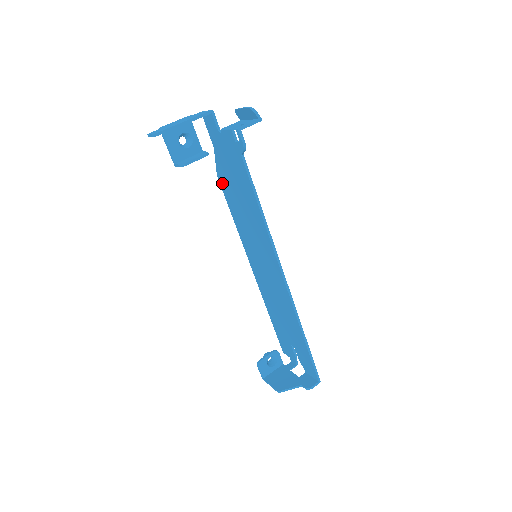
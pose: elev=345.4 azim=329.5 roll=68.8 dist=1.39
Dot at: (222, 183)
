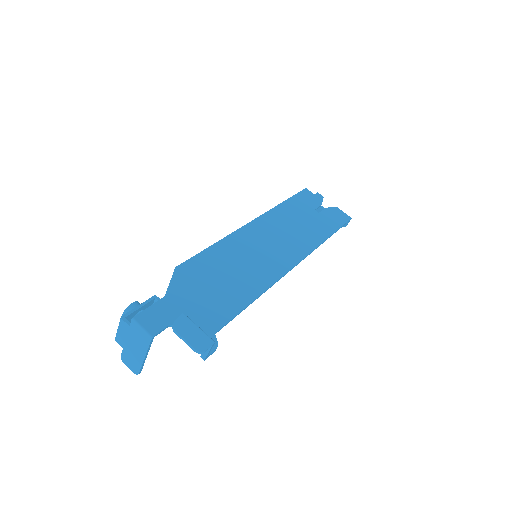
Dot at: (186, 270)
